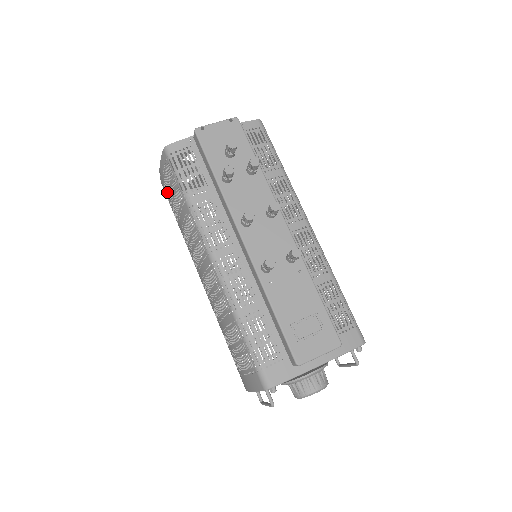
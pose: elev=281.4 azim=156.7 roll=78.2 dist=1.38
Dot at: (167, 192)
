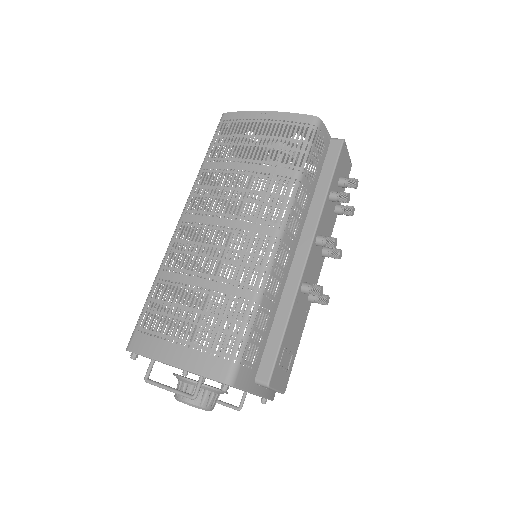
Dot at: occluded
